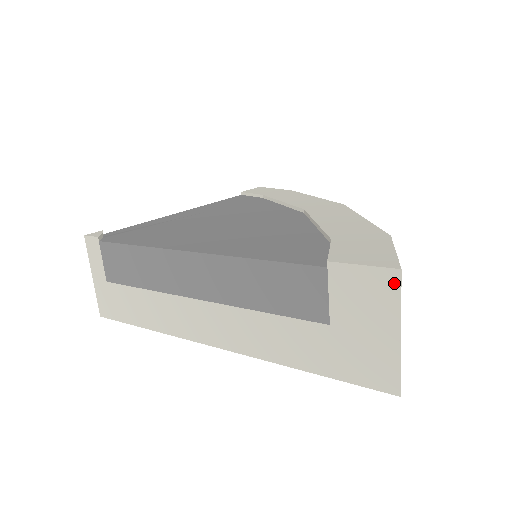
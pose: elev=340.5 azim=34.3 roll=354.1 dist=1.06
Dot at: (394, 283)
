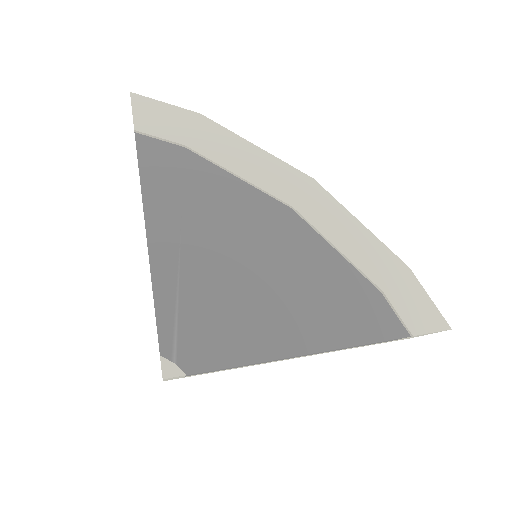
Dot at: occluded
